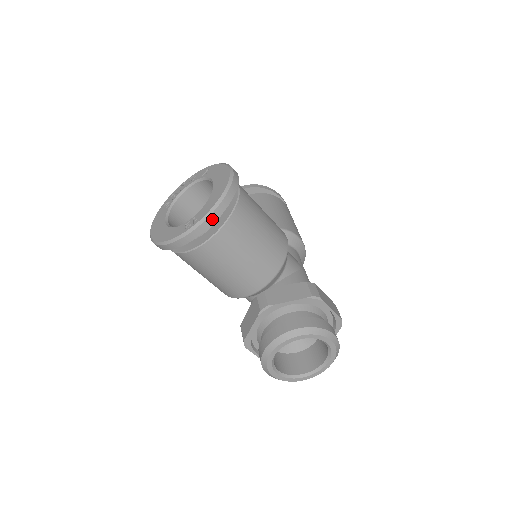
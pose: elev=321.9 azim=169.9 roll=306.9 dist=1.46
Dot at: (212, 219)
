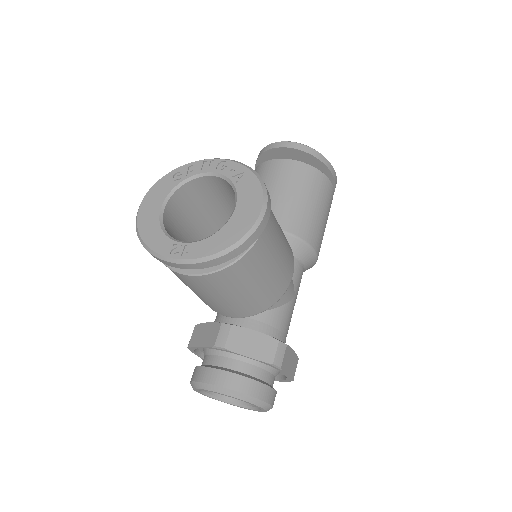
Dot at: (204, 265)
